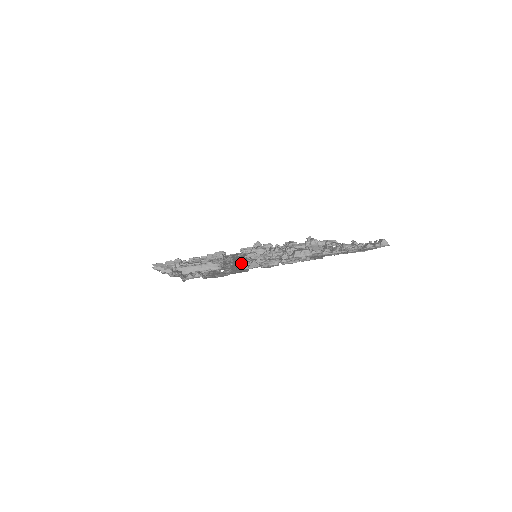
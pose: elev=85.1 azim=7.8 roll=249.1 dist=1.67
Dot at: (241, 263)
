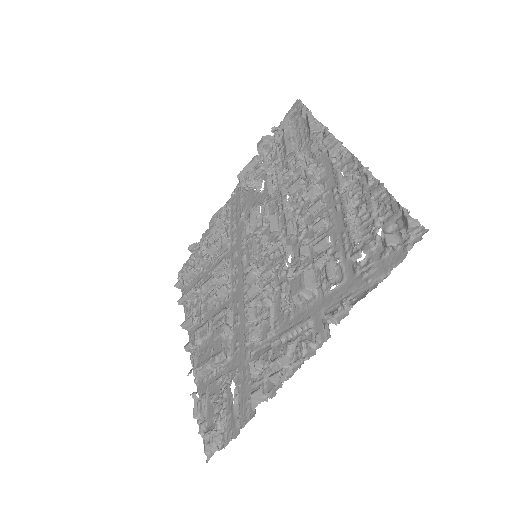
Dot at: (245, 324)
